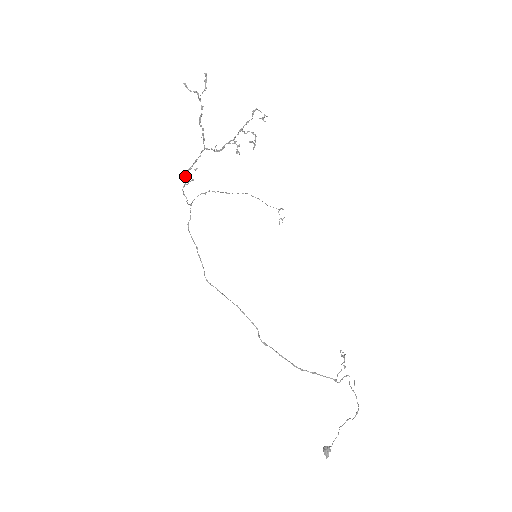
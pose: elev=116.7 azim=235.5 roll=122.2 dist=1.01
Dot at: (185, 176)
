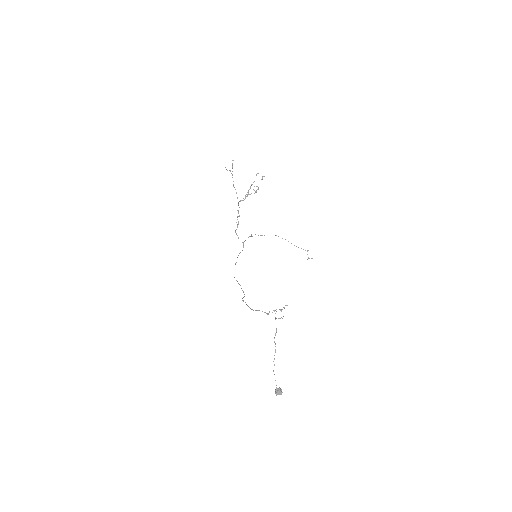
Dot at: (236, 222)
